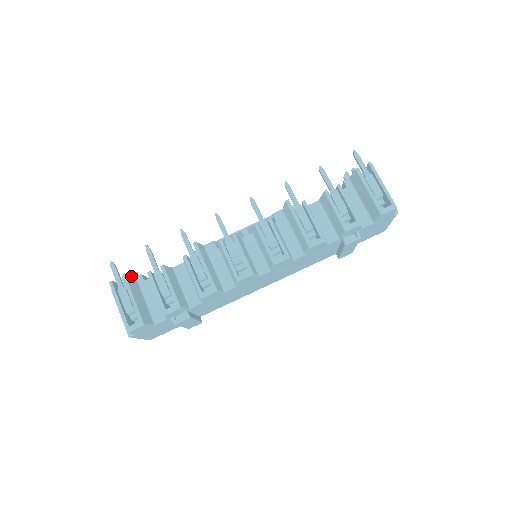
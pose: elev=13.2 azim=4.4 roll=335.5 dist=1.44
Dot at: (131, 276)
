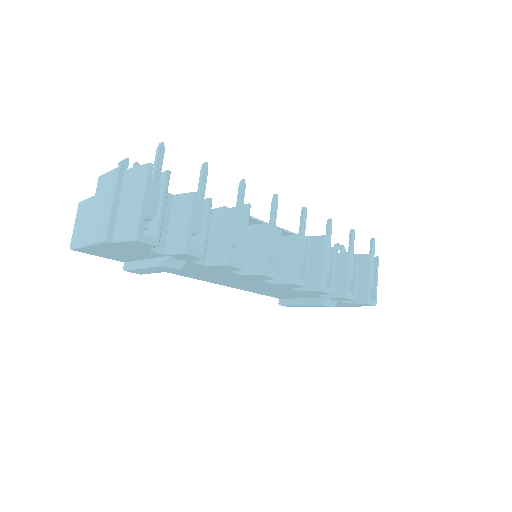
Dot at: occluded
